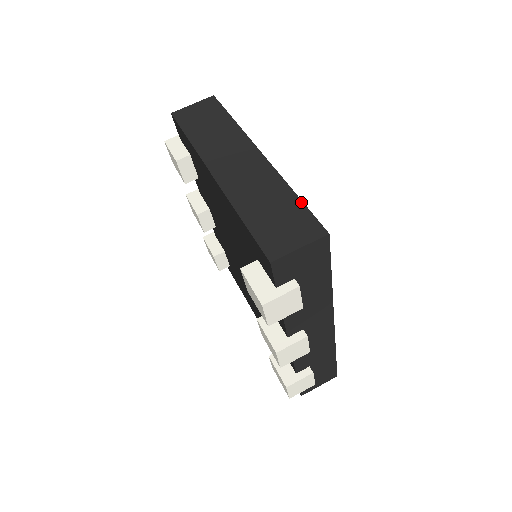
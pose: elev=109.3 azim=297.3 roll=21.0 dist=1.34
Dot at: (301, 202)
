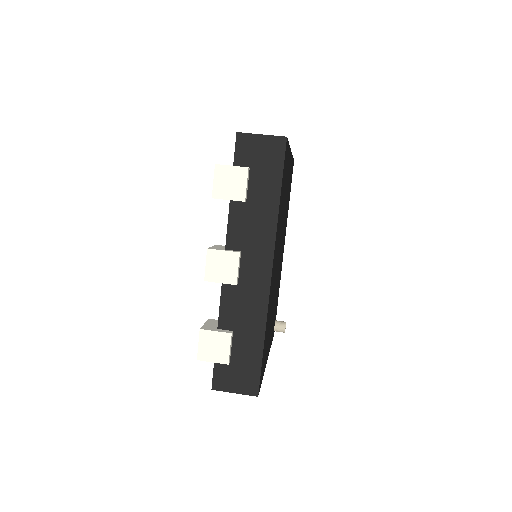
Dot at: (288, 142)
